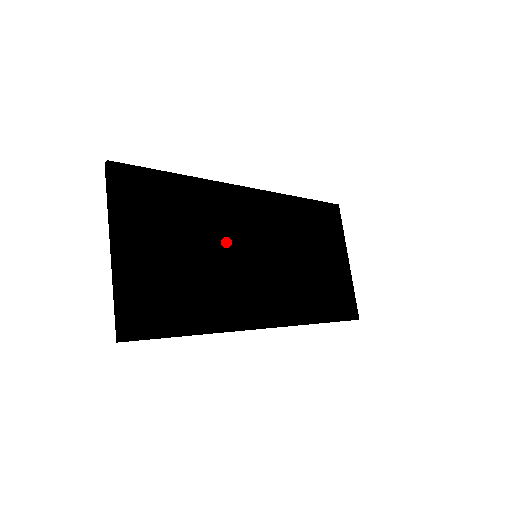
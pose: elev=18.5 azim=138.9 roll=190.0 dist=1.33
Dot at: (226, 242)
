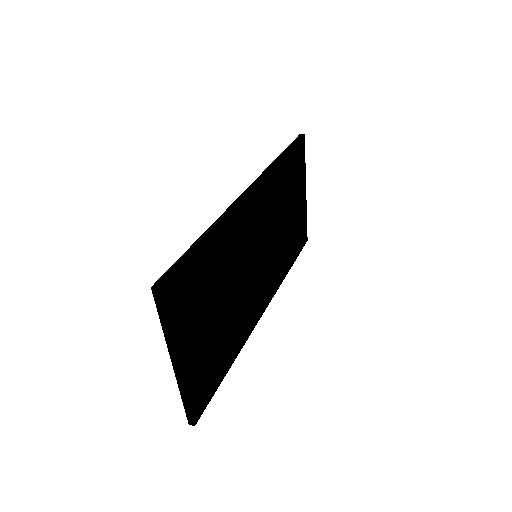
Dot at: (241, 269)
